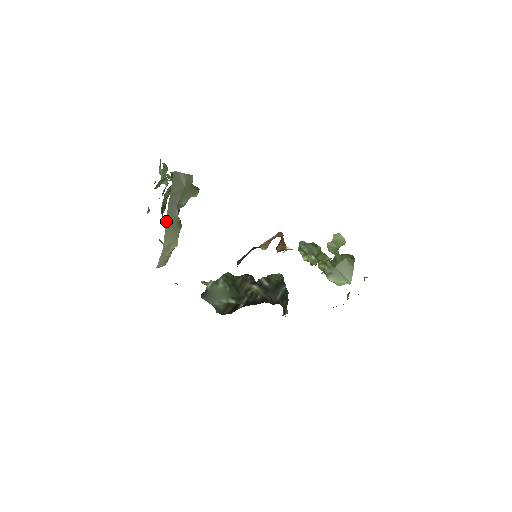
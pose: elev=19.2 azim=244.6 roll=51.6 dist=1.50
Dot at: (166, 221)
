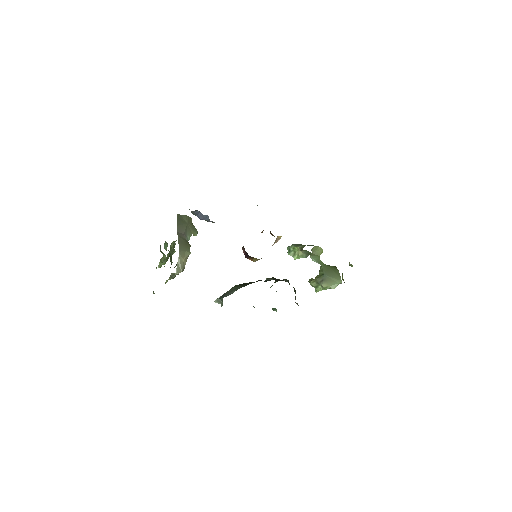
Dot at: (178, 239)
